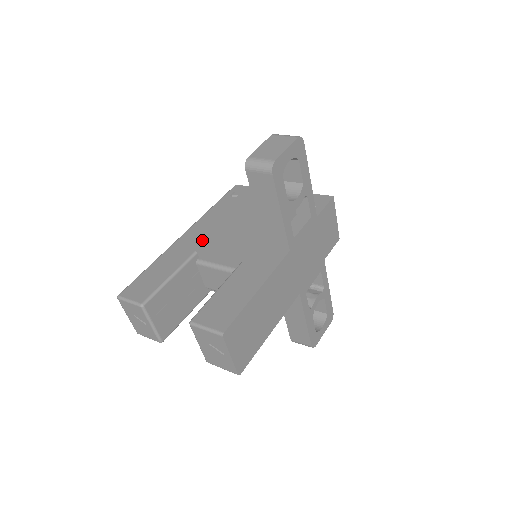
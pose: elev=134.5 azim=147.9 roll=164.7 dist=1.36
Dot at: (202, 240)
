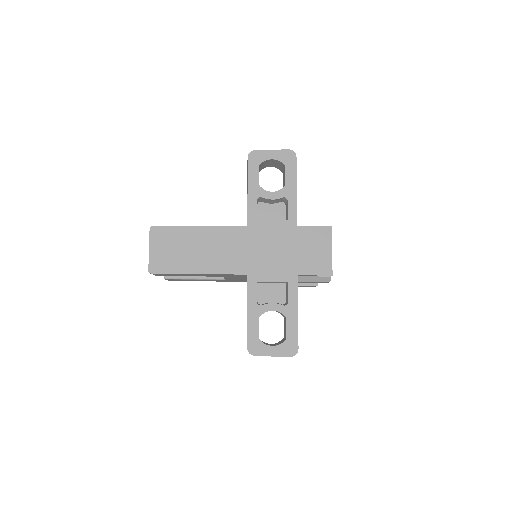
Dot at: occluded
